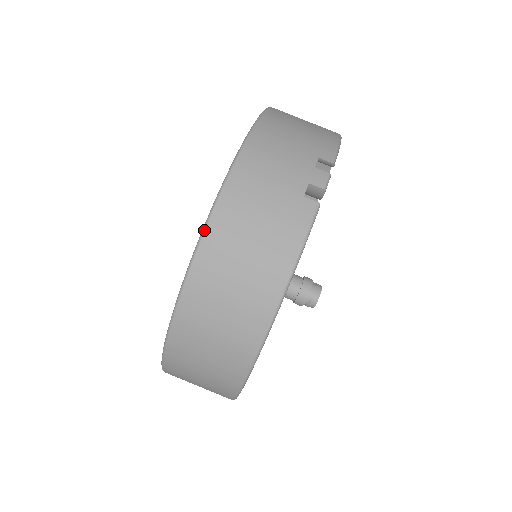
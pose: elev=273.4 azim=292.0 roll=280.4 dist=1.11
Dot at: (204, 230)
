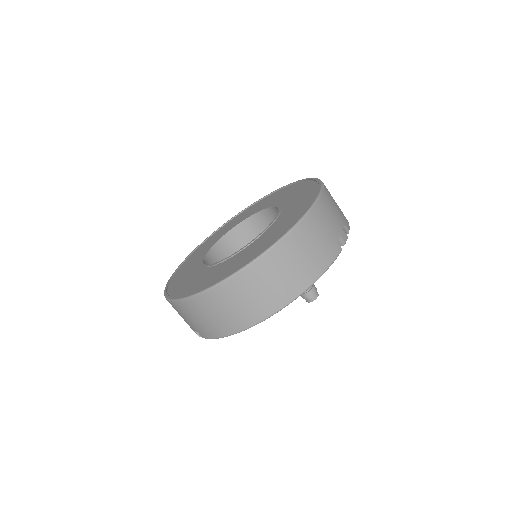
Dot at: (290, 231)
